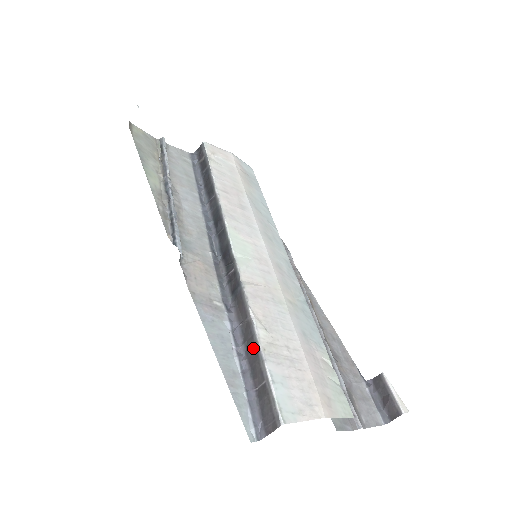
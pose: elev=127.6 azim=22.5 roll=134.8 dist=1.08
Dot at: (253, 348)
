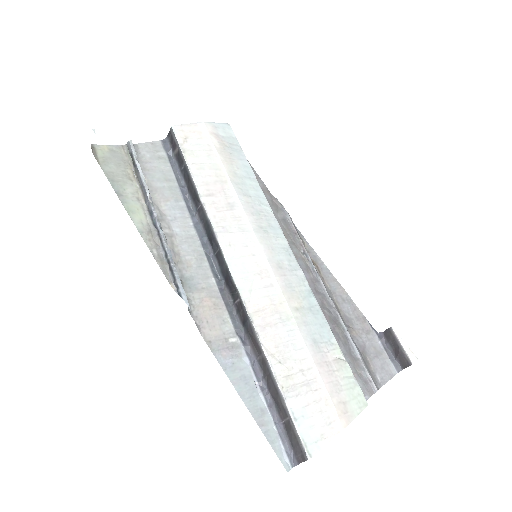
Dot at: (273, 386)
